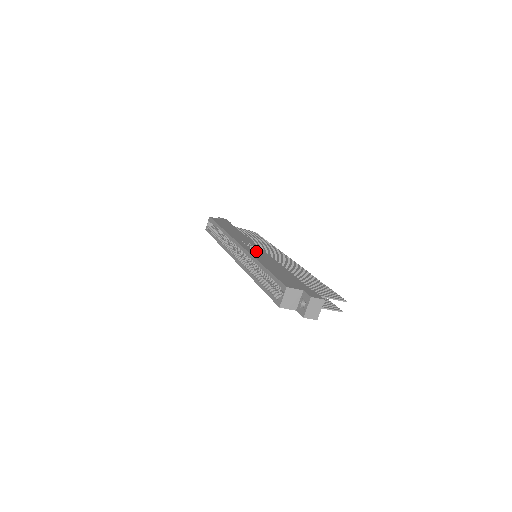
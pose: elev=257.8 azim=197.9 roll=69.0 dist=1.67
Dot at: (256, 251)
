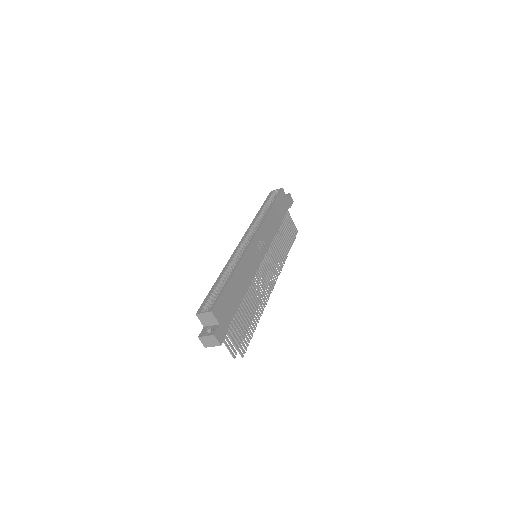
Dot at: (254, 256)
